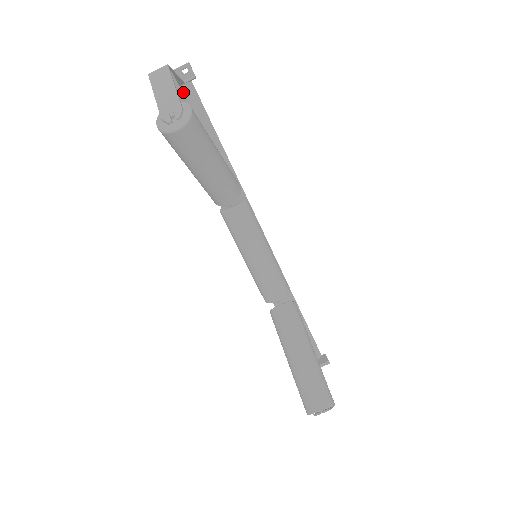
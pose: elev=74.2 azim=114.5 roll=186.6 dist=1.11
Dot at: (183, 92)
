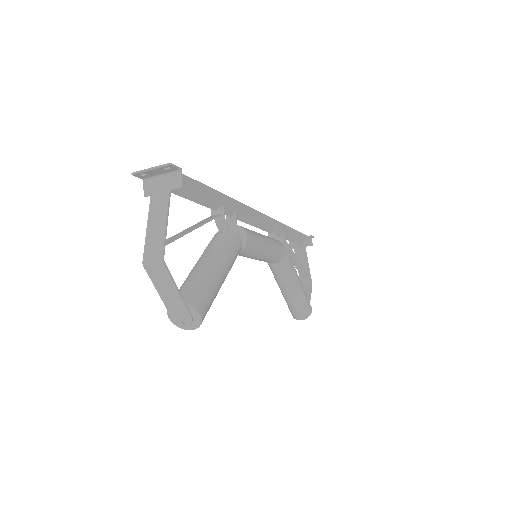
Dot at: occluded
